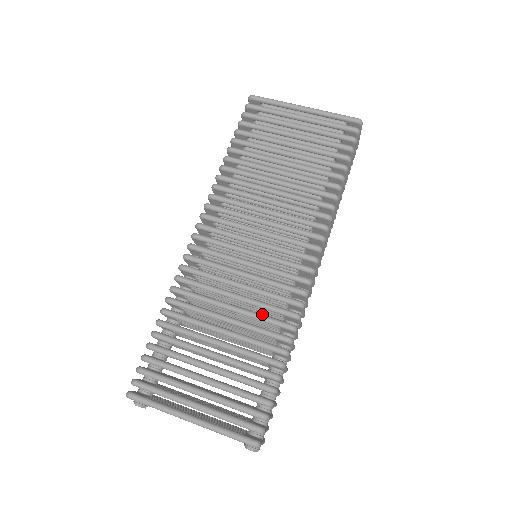
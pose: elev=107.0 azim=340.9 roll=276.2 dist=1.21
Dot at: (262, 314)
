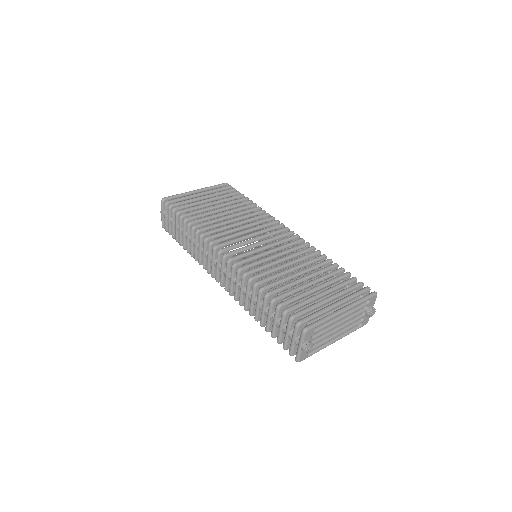
Dot at: occluded
